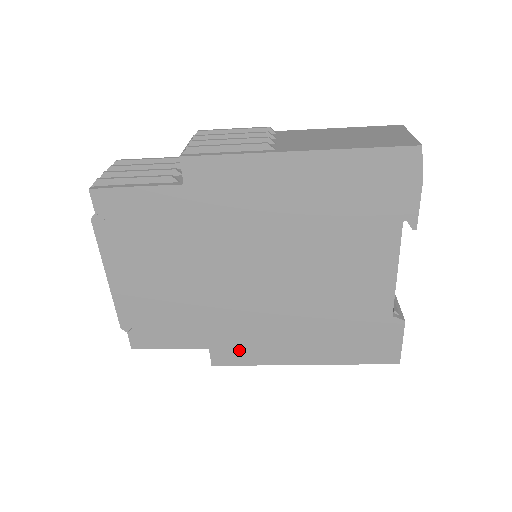
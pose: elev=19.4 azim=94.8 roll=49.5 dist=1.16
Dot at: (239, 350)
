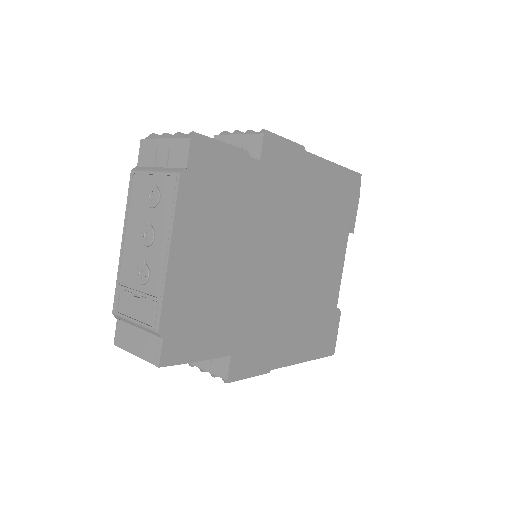
Dot at: (252, 354)
